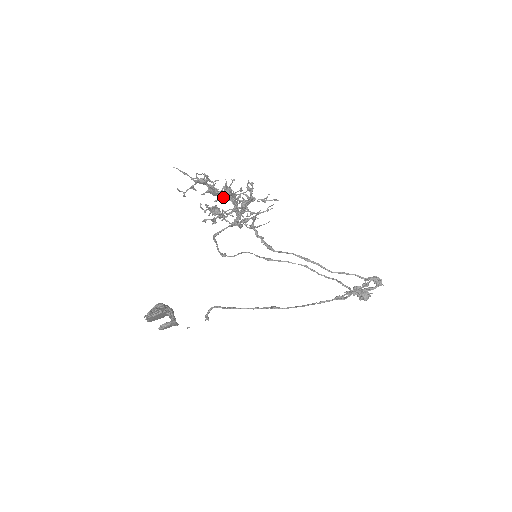
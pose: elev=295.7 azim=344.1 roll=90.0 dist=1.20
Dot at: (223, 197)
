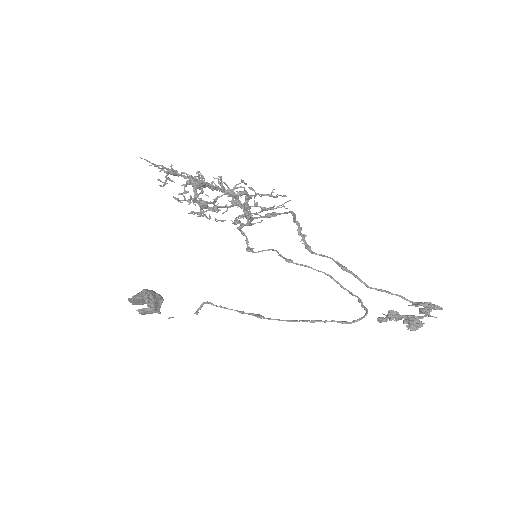
Dot at: occluded
